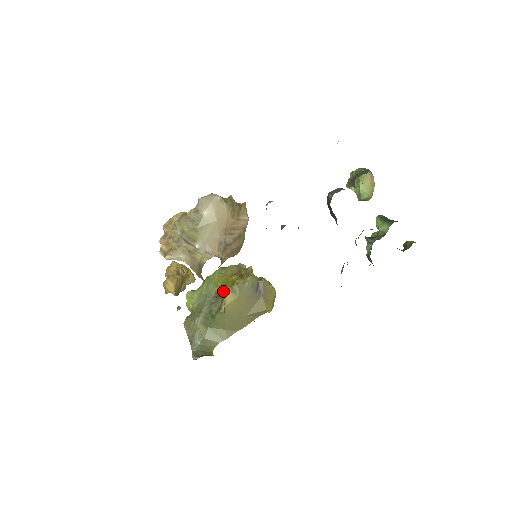
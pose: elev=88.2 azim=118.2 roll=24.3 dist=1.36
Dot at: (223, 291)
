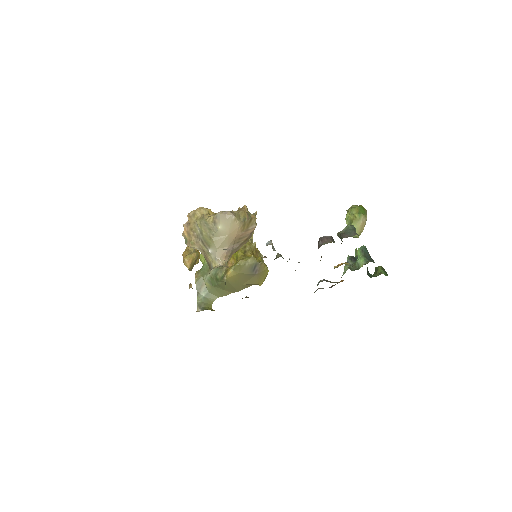
Dot at: (229, 260)
